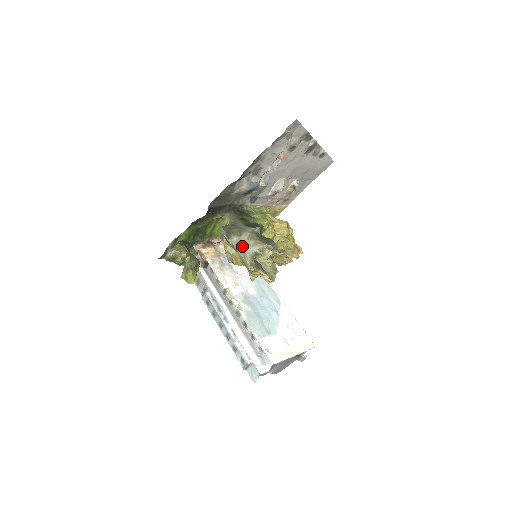
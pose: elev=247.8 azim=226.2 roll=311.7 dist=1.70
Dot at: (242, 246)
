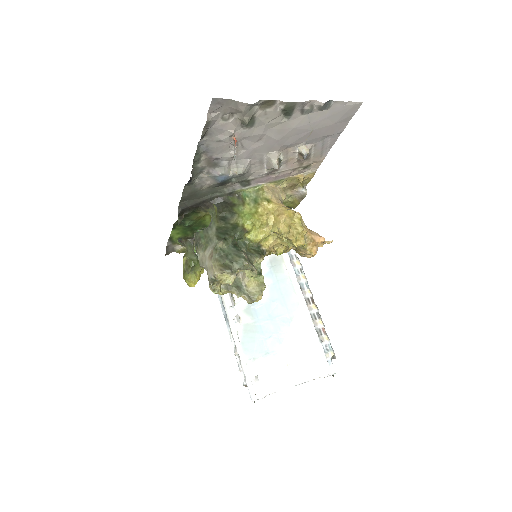
Dot at: (205, 265)
